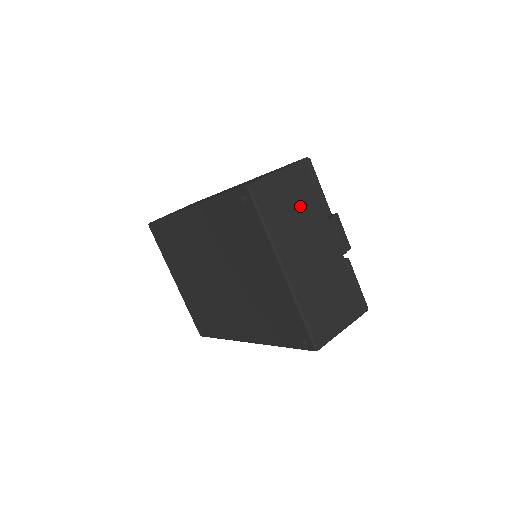
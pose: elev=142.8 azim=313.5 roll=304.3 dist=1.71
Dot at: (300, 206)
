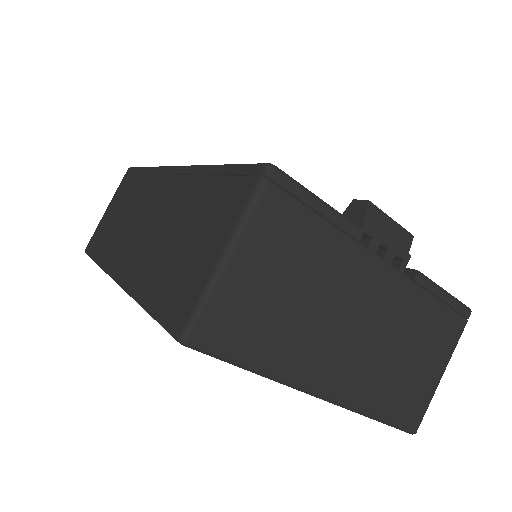
Dot at: (299, 277)
